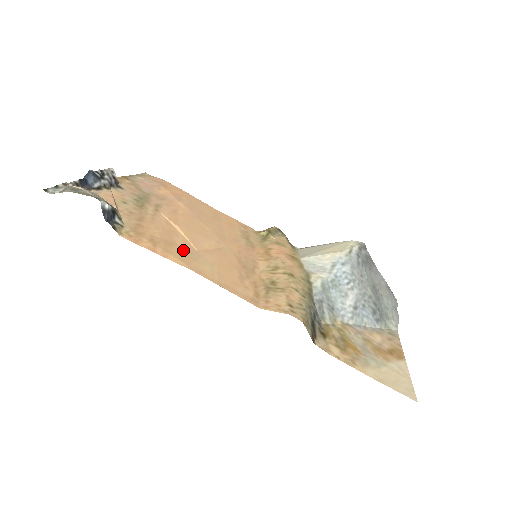
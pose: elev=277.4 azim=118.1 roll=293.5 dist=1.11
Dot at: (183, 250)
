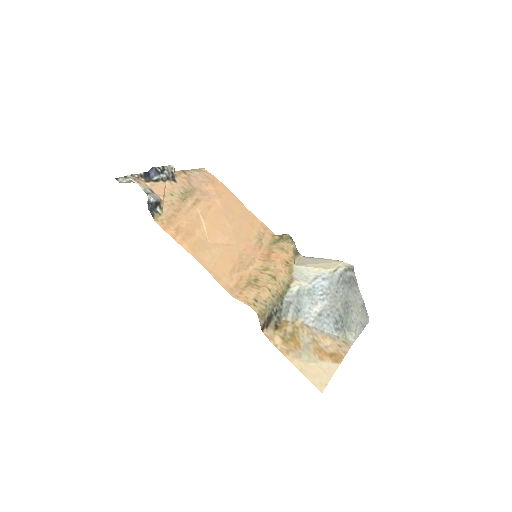
Dot at: (197, 241)
